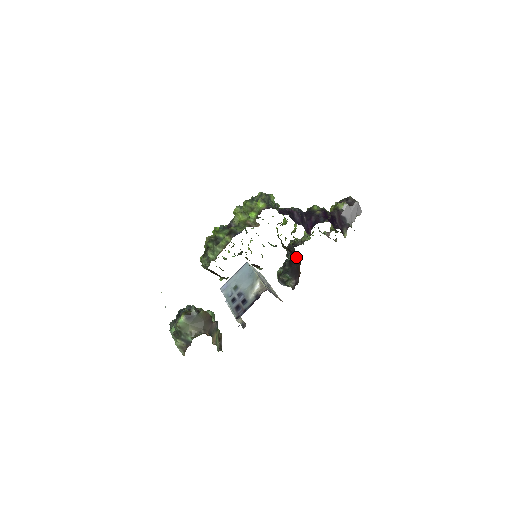
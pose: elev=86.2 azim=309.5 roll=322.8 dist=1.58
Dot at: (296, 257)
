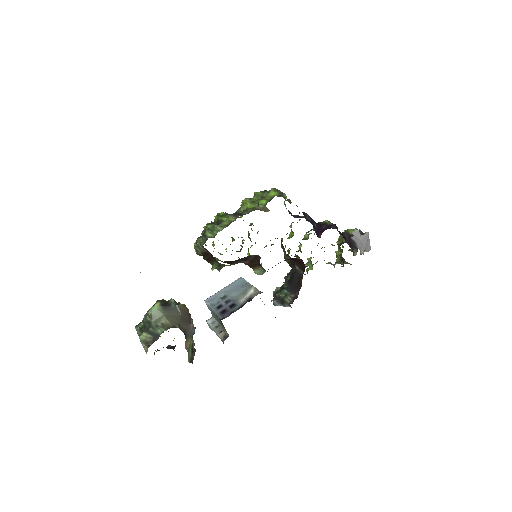
Dot at: (299, 268)
